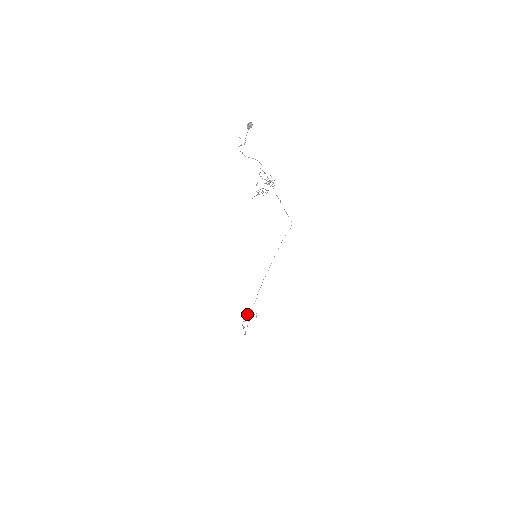
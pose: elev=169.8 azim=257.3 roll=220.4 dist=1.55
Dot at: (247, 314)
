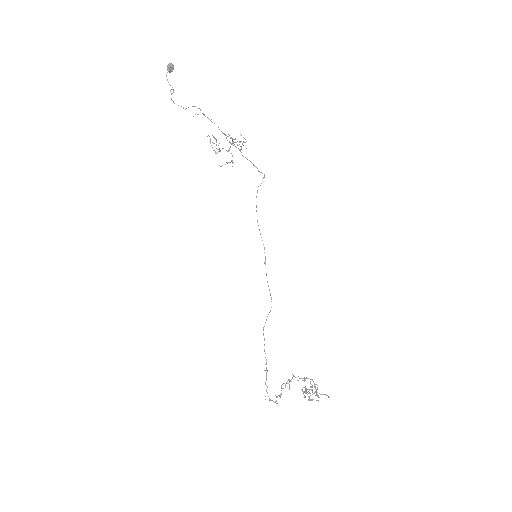
Dot at: (305, 388)
